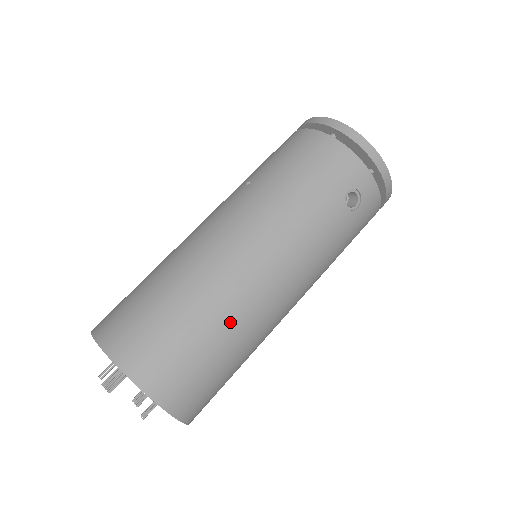
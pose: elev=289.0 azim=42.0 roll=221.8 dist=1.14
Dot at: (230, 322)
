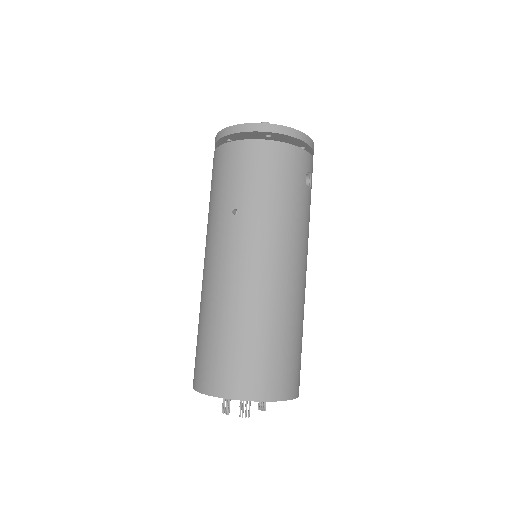
Dot at: (298, 319)
